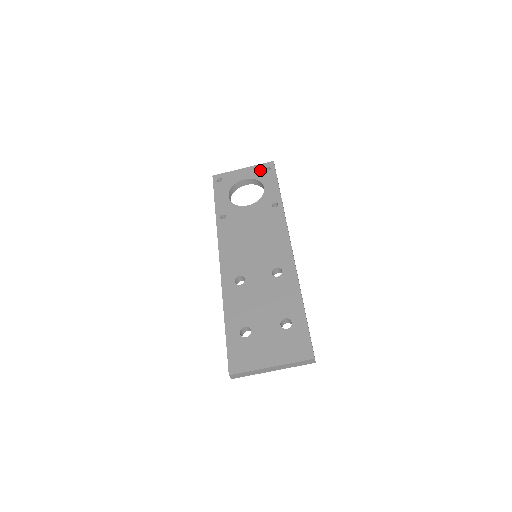
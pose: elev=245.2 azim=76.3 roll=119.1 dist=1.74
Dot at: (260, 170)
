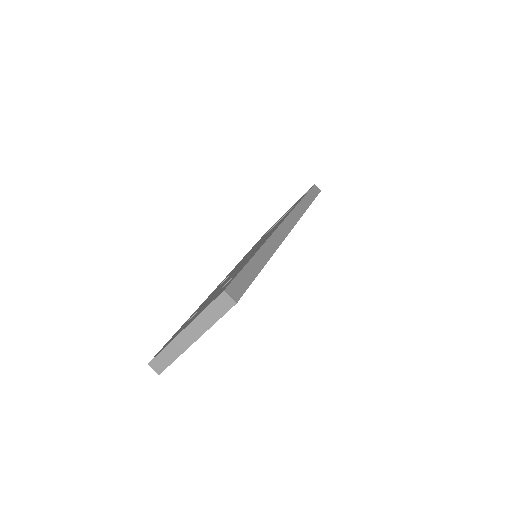
Dot at: (300, 198)
